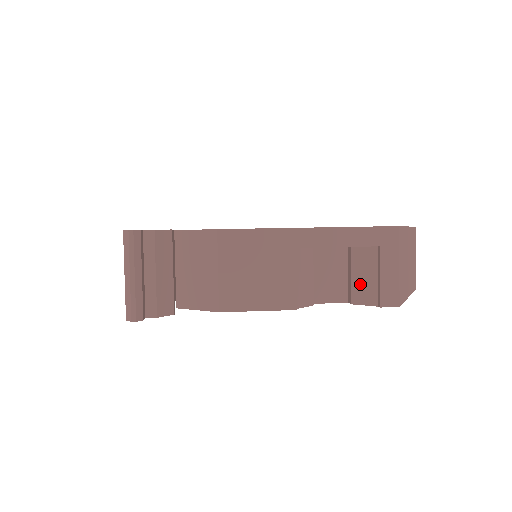
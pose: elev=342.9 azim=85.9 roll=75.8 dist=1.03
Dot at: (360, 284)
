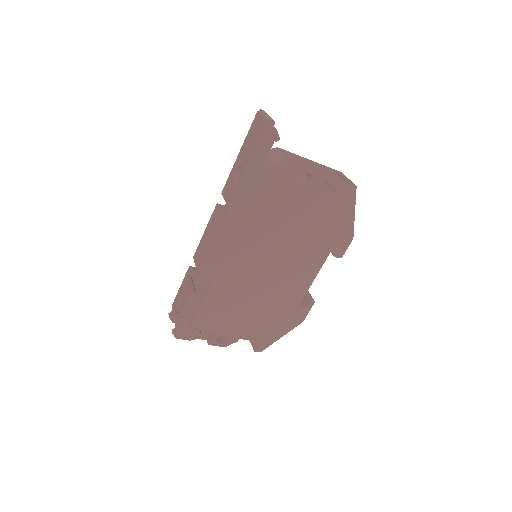
Dot at: (337, 184)
